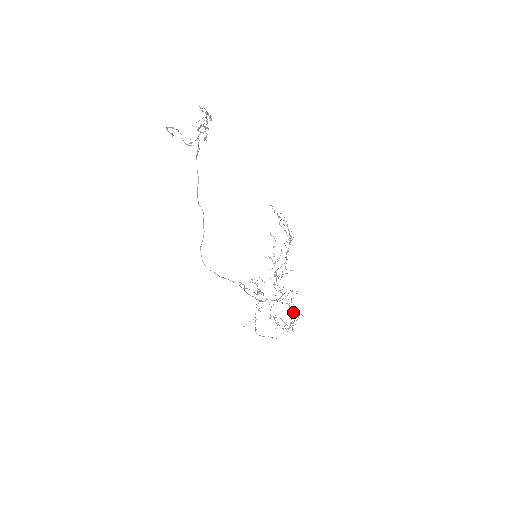
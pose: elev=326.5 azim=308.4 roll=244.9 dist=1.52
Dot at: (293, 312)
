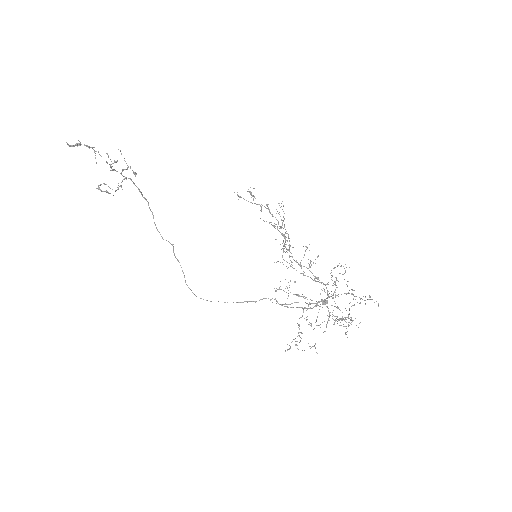
Dot at: occluded
